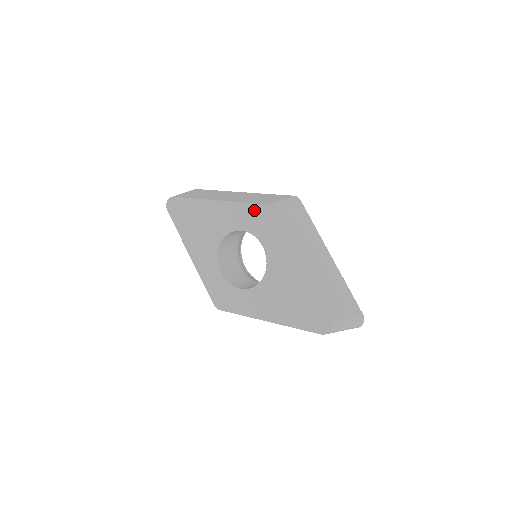
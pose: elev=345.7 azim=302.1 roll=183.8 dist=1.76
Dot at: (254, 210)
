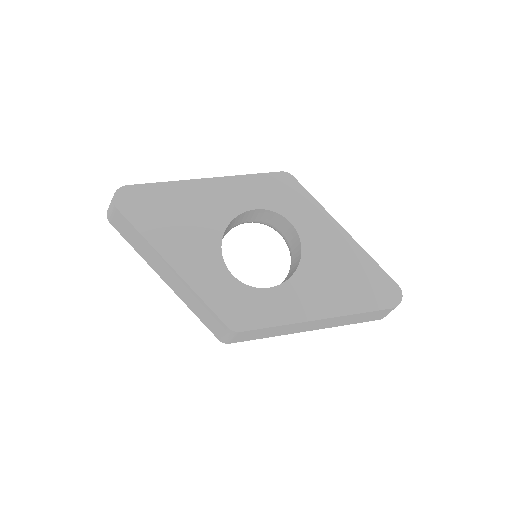
Dot at: (268, 180)
